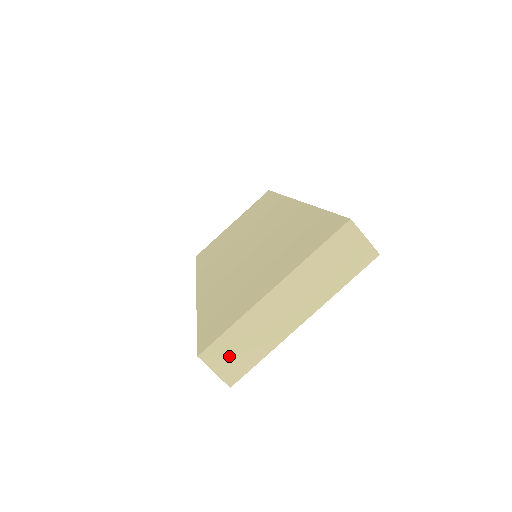
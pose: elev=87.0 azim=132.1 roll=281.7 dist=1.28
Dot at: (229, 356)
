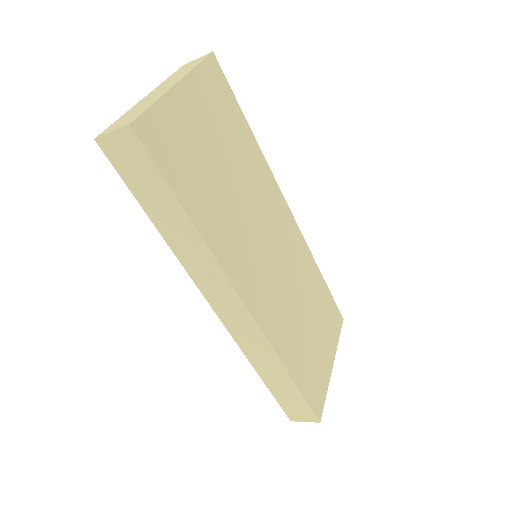
Dot at: (122, 122)
